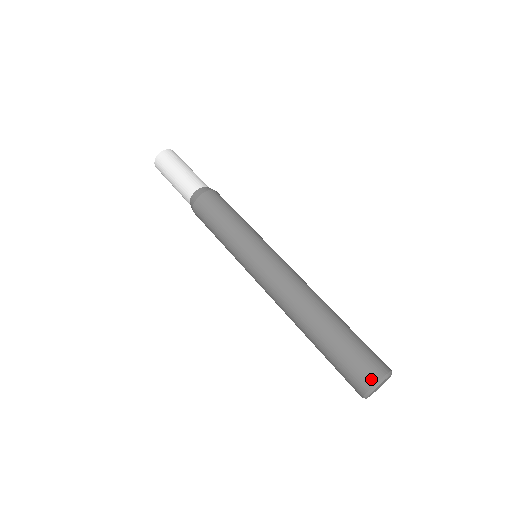
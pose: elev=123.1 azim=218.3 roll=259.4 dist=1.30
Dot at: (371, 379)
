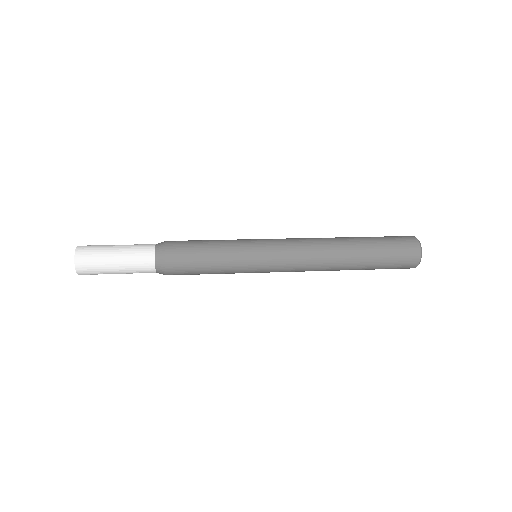
Dot at: (414, 242)
